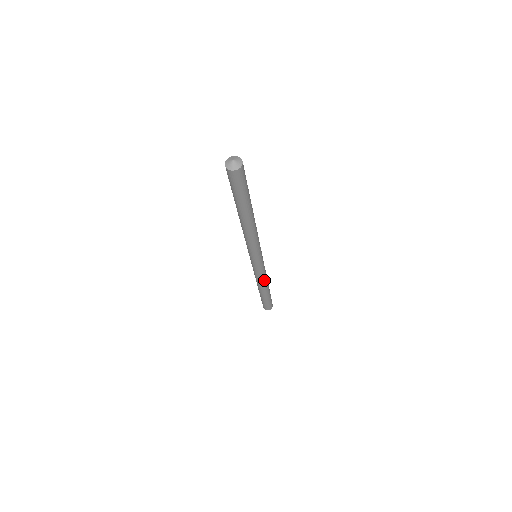
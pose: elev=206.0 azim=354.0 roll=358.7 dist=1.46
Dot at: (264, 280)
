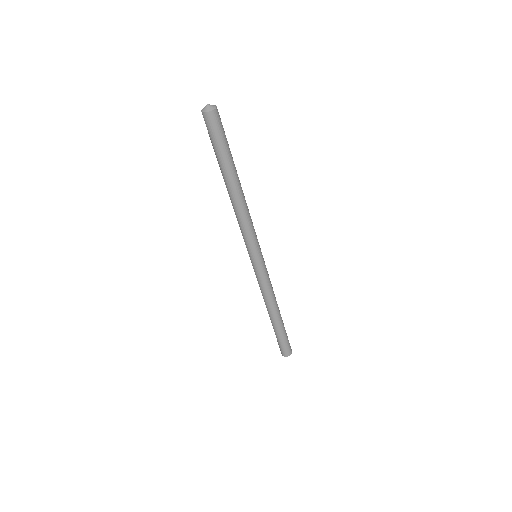
Dot at: (273, 293)
